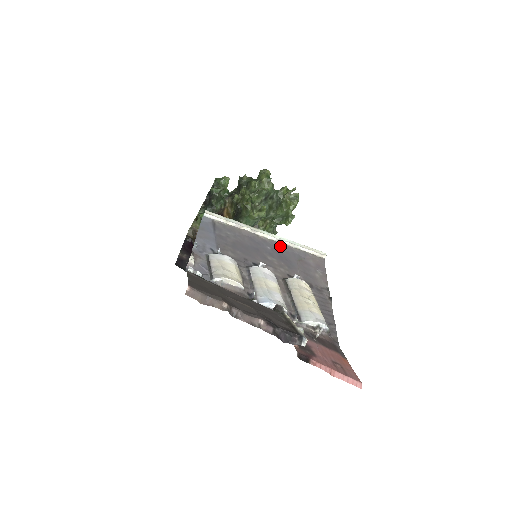
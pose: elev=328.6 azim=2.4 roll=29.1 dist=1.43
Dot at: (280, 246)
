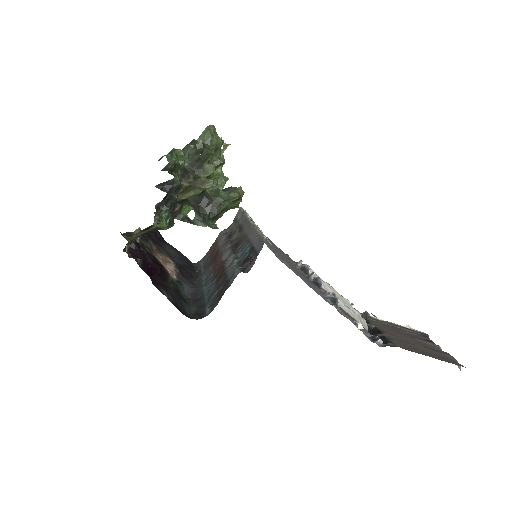
Dot at: occluded
